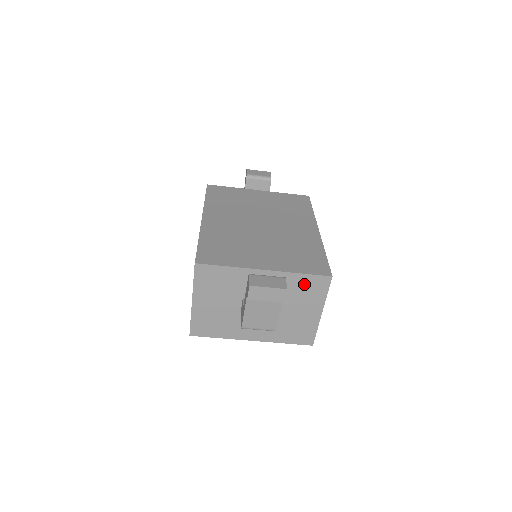
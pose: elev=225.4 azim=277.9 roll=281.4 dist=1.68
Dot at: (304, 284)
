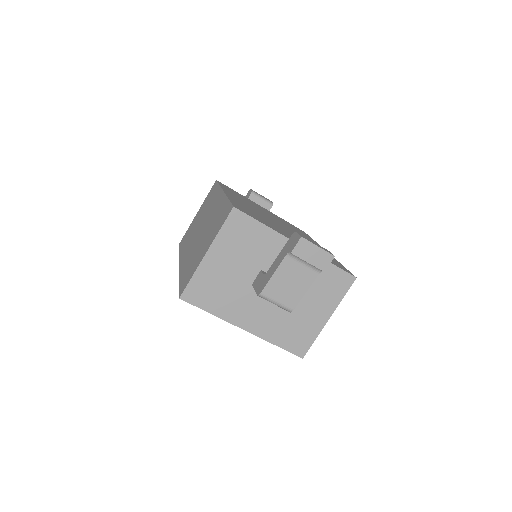
Dot at: (327, 276)
